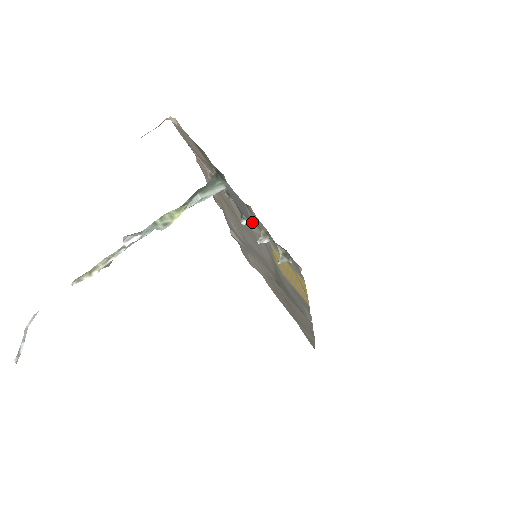
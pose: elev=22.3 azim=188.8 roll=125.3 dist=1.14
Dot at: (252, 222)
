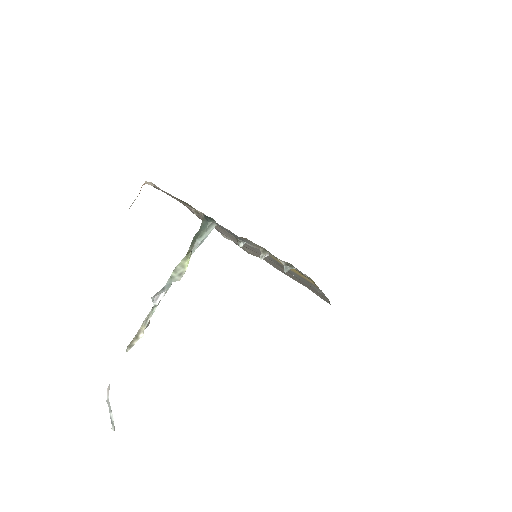
Dot at: occluded
